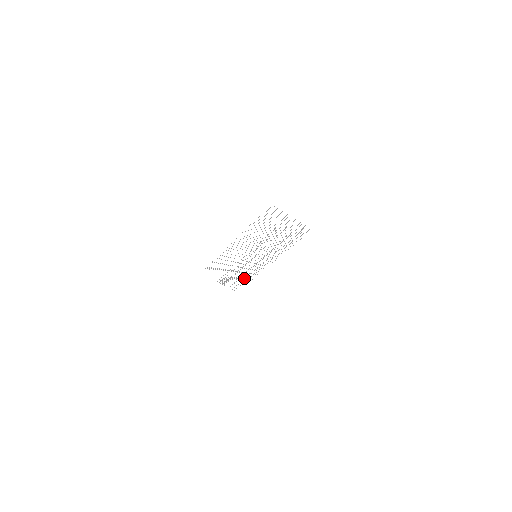
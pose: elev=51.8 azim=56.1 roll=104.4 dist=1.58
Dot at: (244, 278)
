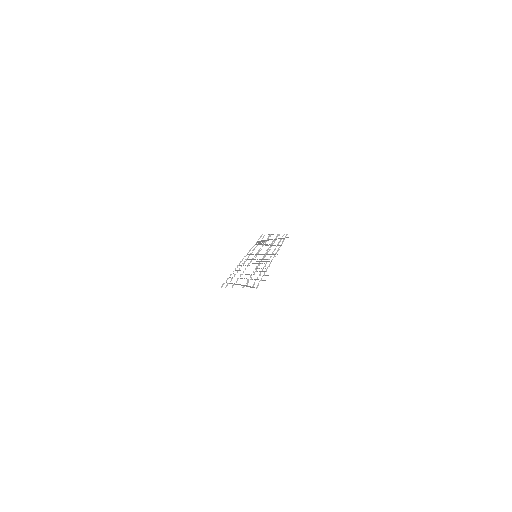
Dot at: (278, 242)
